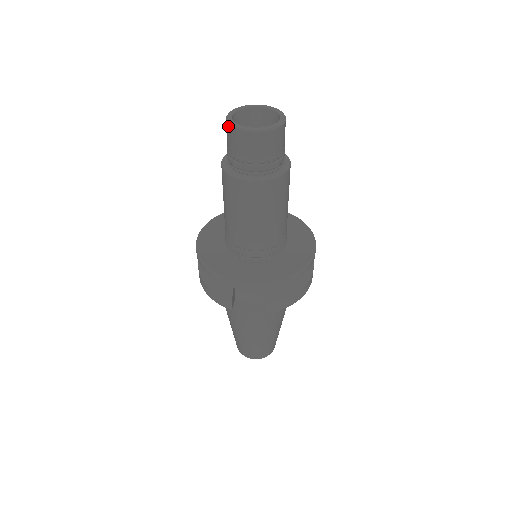
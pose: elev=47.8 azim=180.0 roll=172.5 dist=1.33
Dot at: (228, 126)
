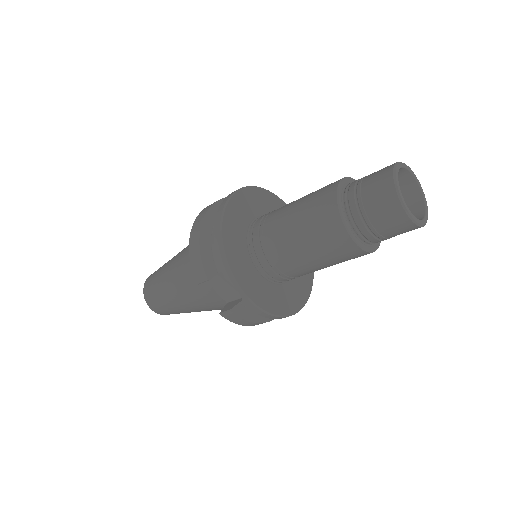
Dot at: (390, 178)
